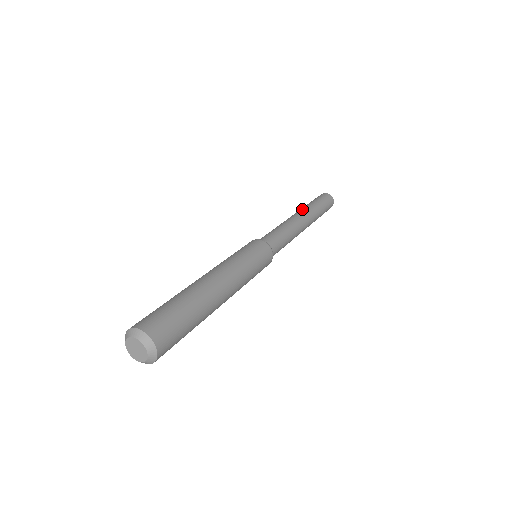
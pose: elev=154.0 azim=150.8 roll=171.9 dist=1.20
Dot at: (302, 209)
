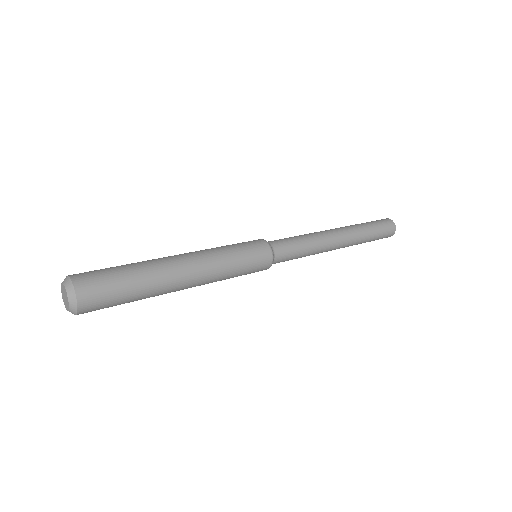
Dot at: (351, 231)
